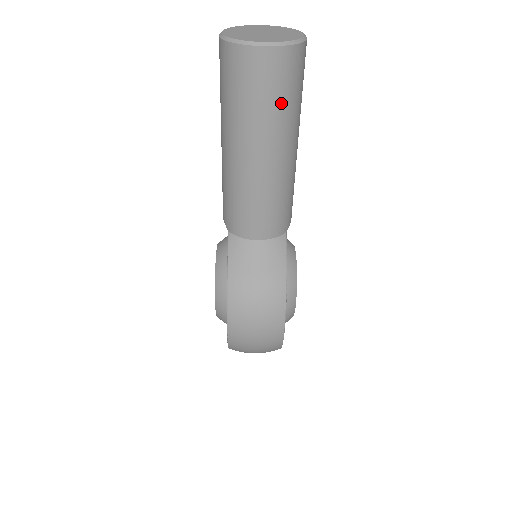
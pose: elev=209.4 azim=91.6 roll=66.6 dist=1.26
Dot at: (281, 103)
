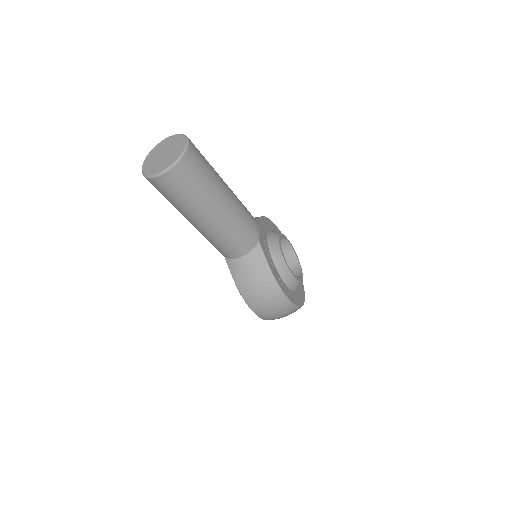
Dot at: (196, 190)
